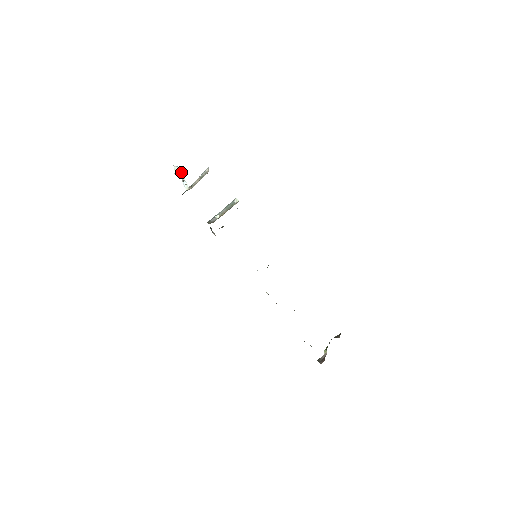
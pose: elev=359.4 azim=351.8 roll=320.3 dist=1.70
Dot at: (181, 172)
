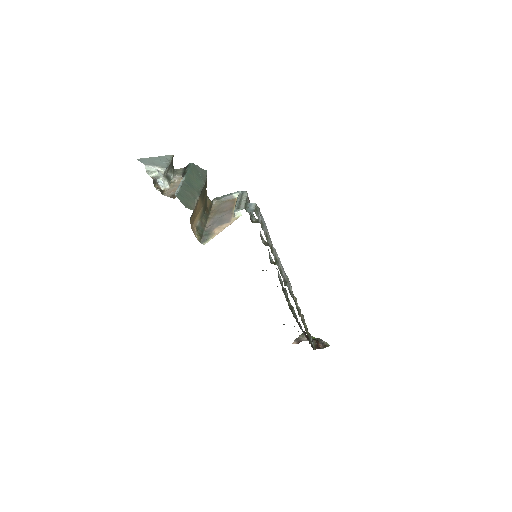
Dot at: (156, 172)
